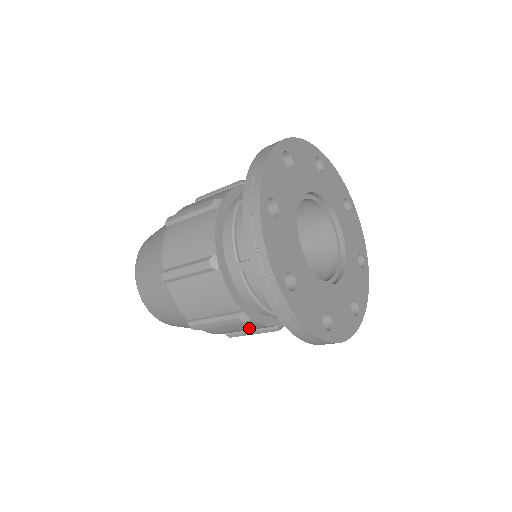
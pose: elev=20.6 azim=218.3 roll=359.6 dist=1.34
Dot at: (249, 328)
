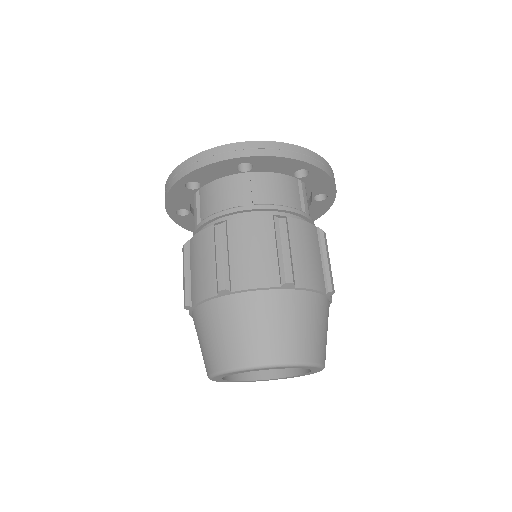
Dot at: (254, 238)
